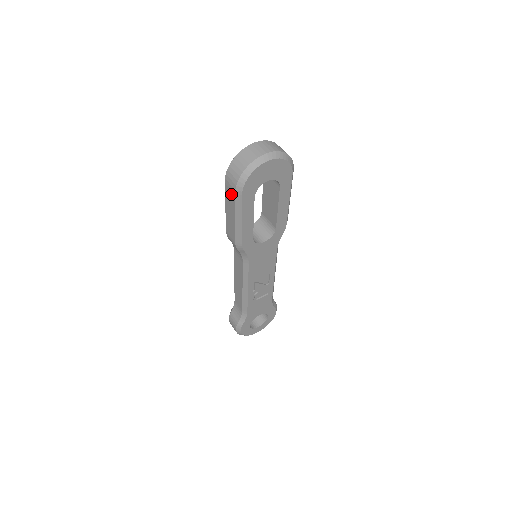
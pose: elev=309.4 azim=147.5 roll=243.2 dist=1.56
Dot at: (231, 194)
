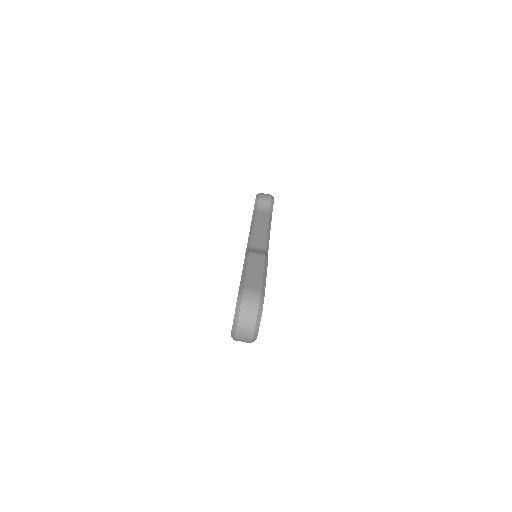
Dot at: occluded
